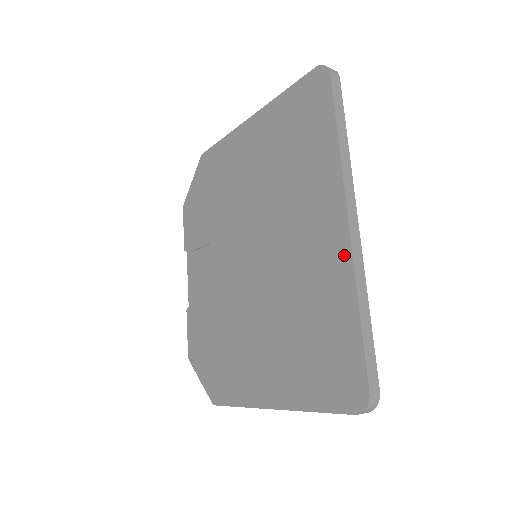
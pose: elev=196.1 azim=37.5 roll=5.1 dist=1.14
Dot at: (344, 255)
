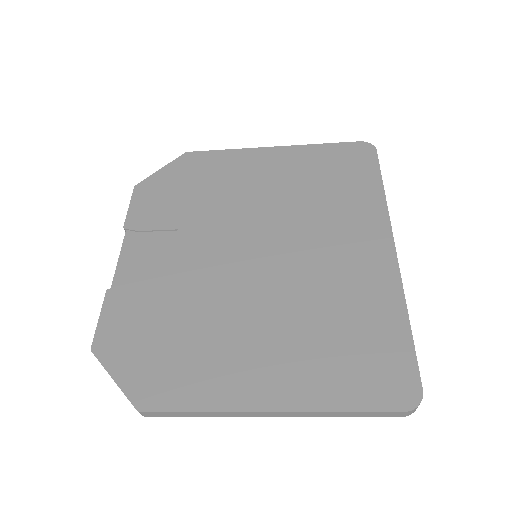
Dot at: (391, 272)
